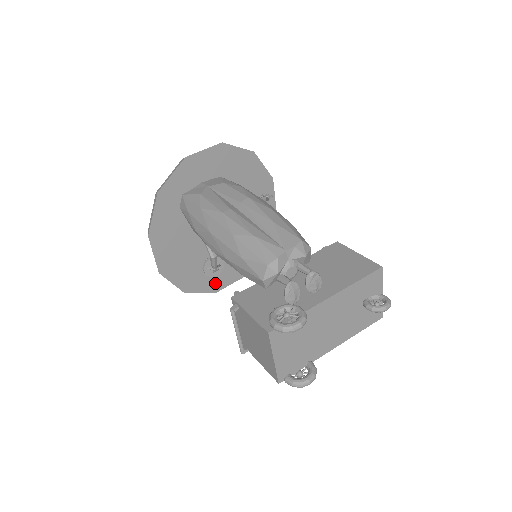
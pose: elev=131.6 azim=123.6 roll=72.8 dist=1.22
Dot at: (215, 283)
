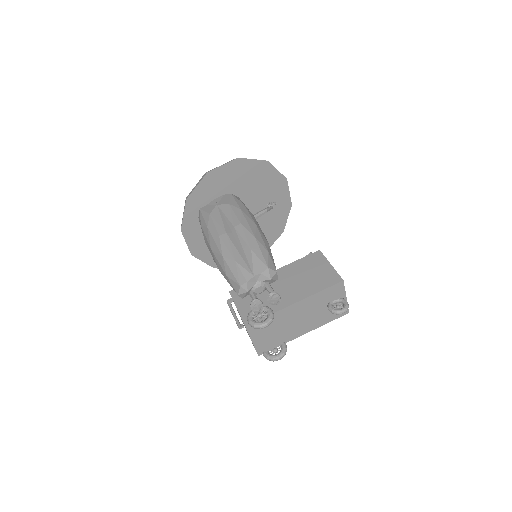
Dot at: occluded
